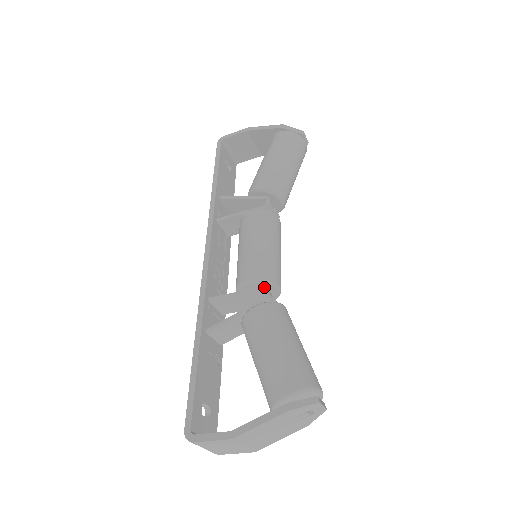
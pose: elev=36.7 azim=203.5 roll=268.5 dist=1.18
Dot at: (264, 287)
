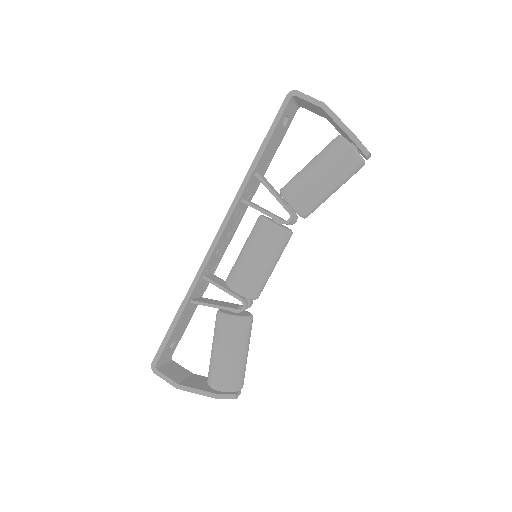
Dot at: (244, 301)
